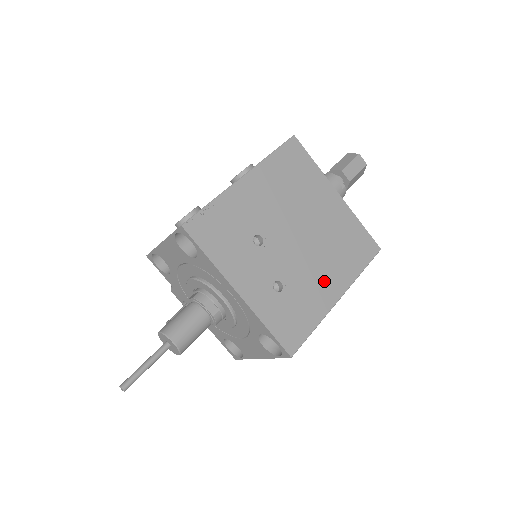
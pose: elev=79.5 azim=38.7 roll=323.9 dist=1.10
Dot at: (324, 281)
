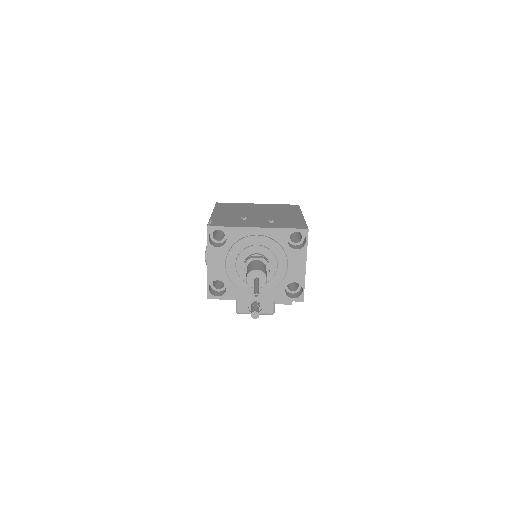
Dot at: (289, 216)
